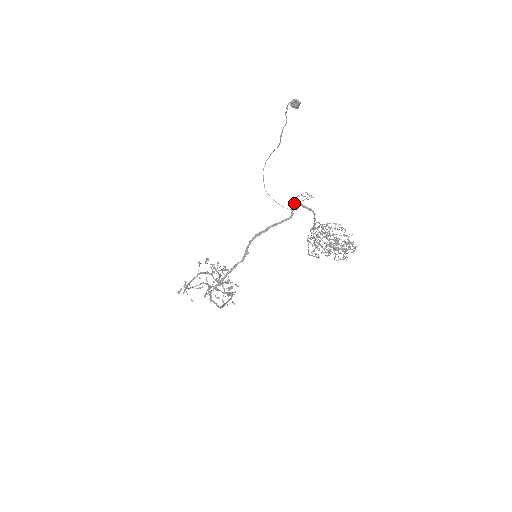
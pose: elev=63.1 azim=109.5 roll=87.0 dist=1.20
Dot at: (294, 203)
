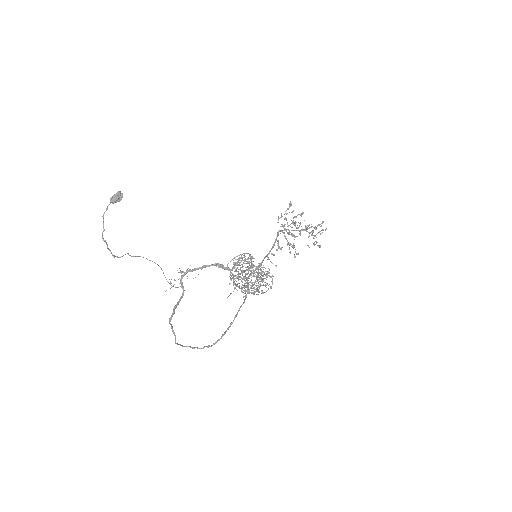
Dot at: occluded
